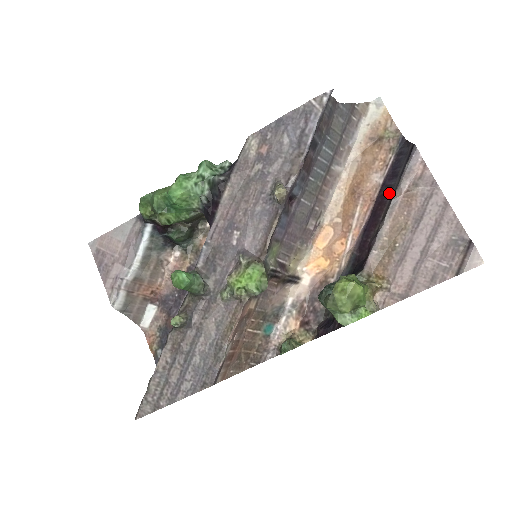
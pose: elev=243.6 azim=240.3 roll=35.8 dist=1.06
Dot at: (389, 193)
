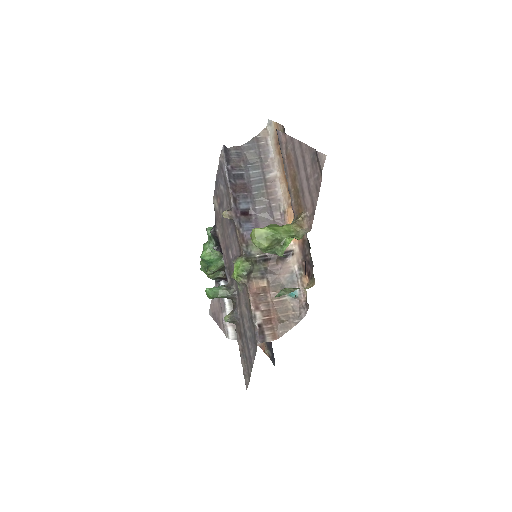
Dot at: occluded
